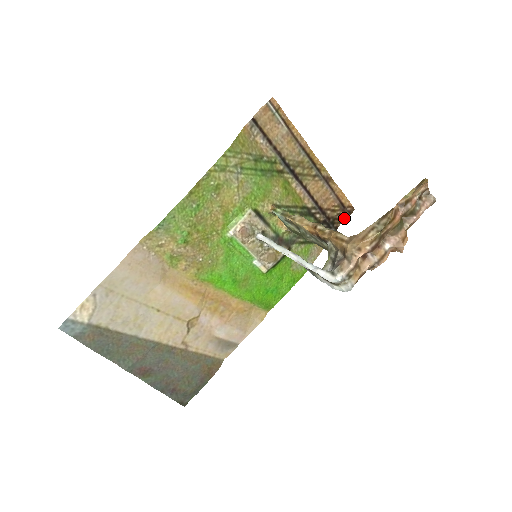
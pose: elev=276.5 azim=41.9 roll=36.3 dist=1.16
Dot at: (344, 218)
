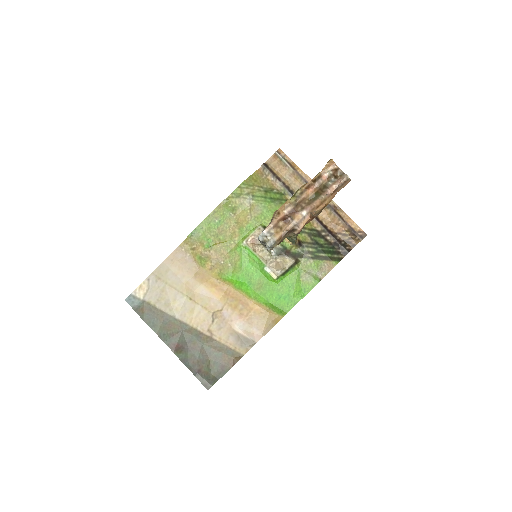
Dot at: (357, 242)
